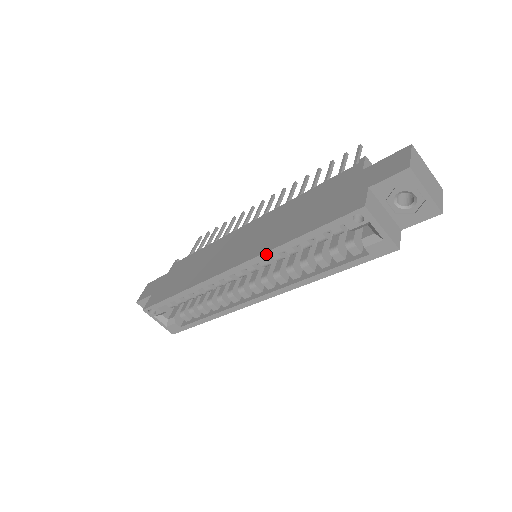
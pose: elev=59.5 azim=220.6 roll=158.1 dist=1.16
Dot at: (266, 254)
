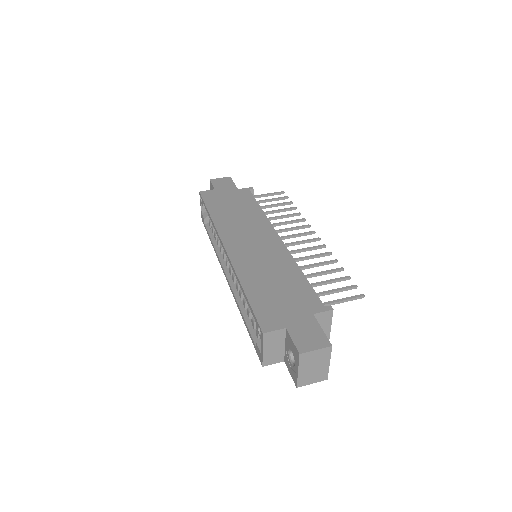
Dot at: (235, 271)
